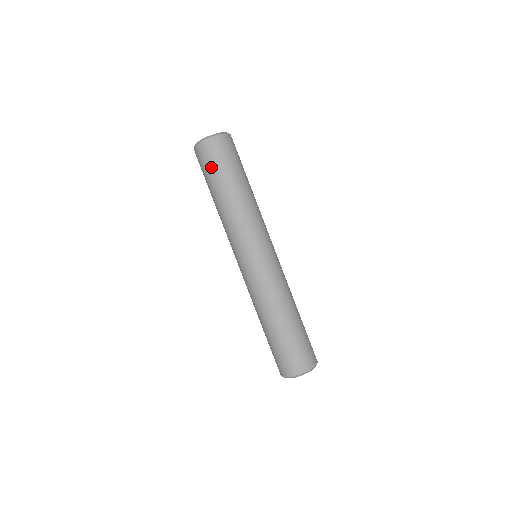
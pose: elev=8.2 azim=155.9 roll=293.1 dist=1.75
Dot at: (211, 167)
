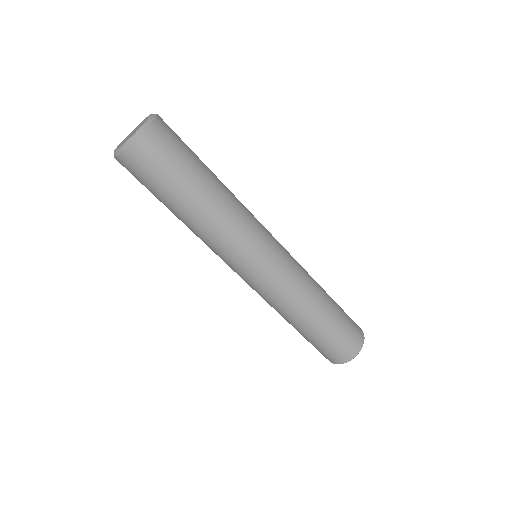
Dot at: (145, 186)
